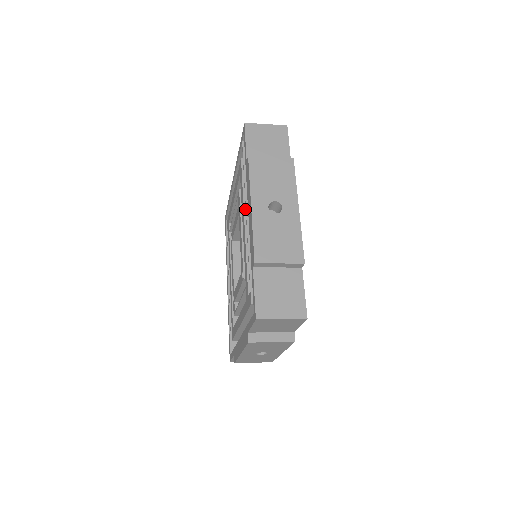
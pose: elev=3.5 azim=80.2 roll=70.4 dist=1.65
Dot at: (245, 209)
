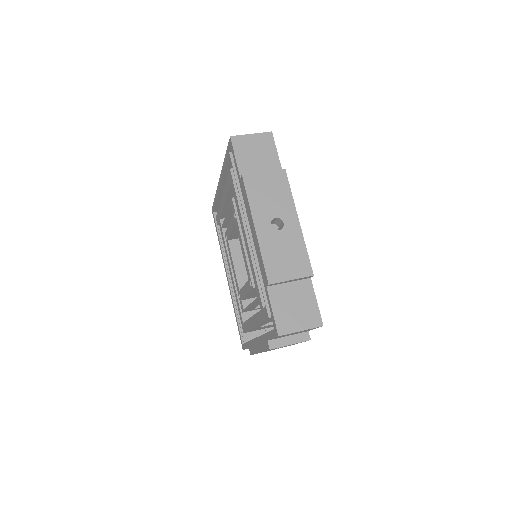
Dot at: (244, 222)
